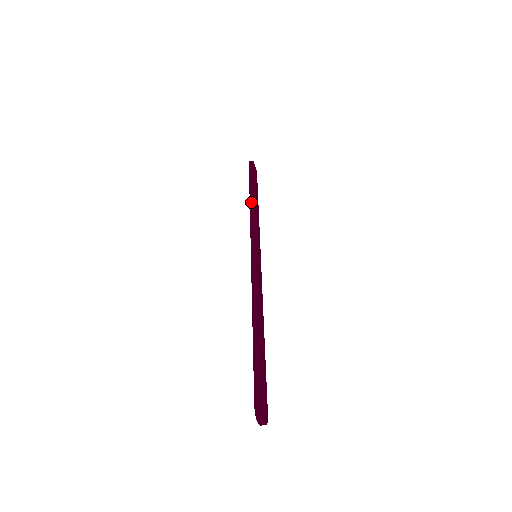
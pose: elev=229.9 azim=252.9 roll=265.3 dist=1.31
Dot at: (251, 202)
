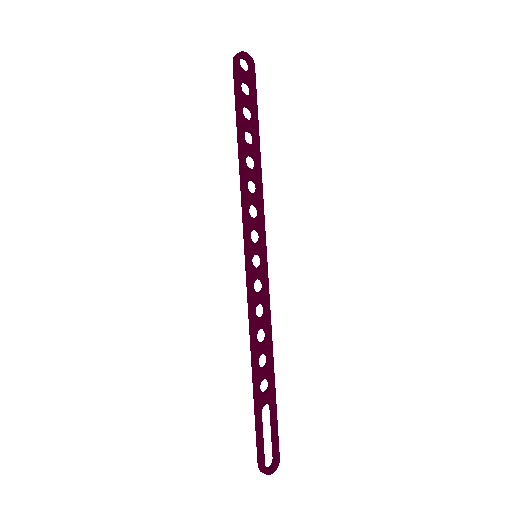
Dot at: (239, 162)
